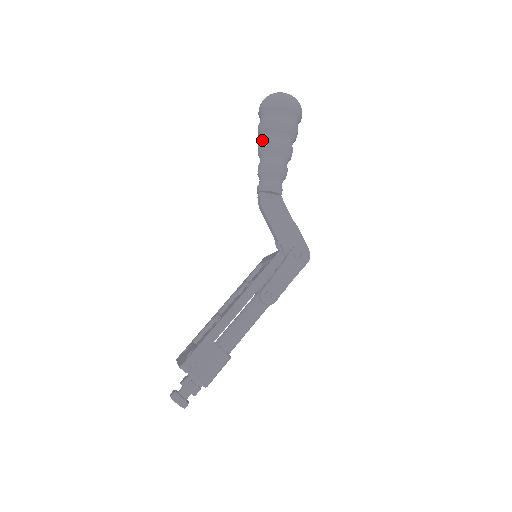
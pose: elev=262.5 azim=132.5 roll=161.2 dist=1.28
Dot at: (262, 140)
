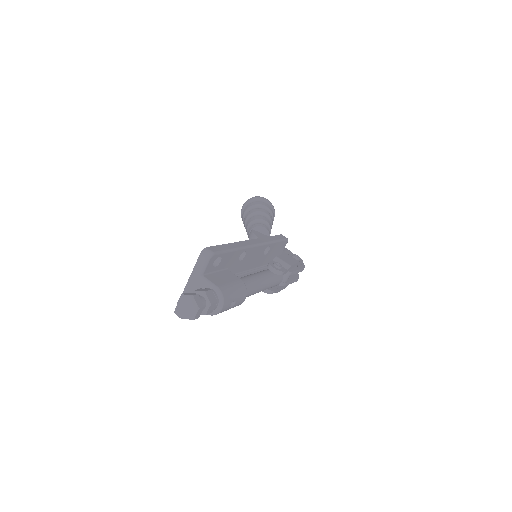
Dot at: (249, 212)
